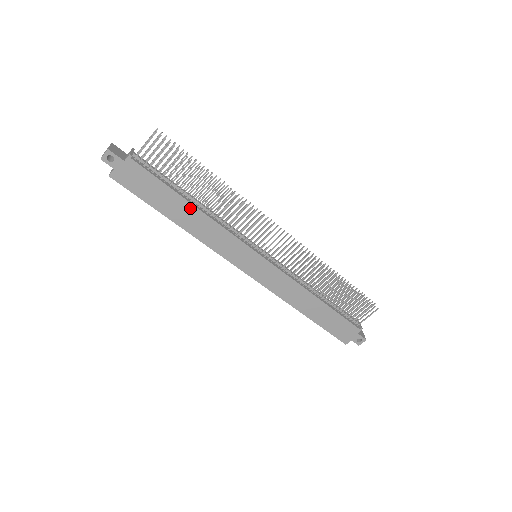
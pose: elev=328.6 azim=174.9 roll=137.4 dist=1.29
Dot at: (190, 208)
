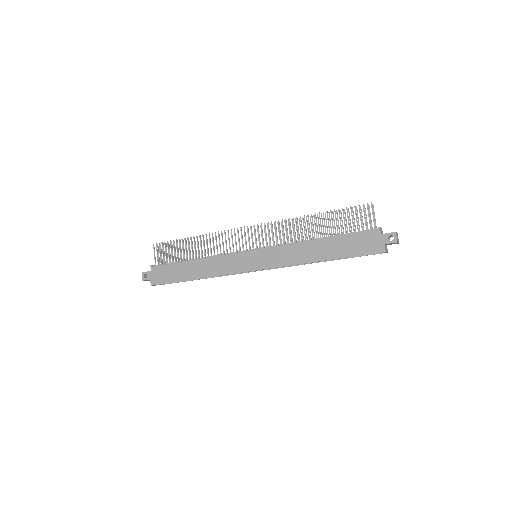
Dot at: (194, 263)
